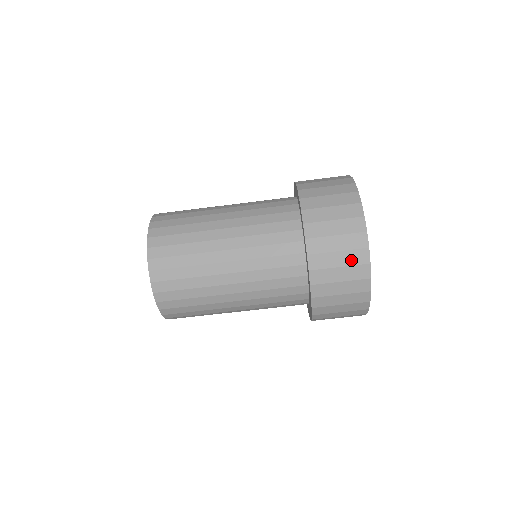
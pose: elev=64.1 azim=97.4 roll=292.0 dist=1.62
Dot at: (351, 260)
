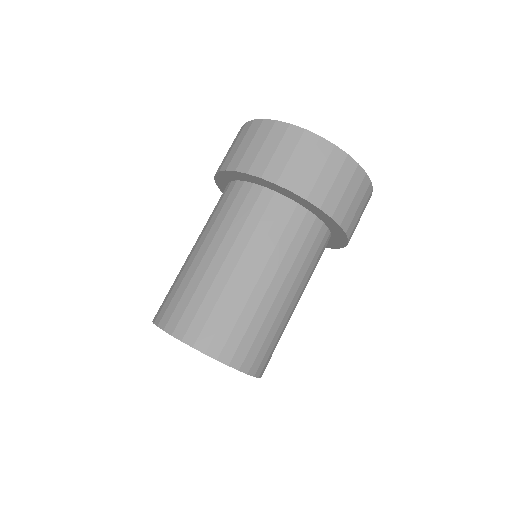
Dot at: (335, 167)
